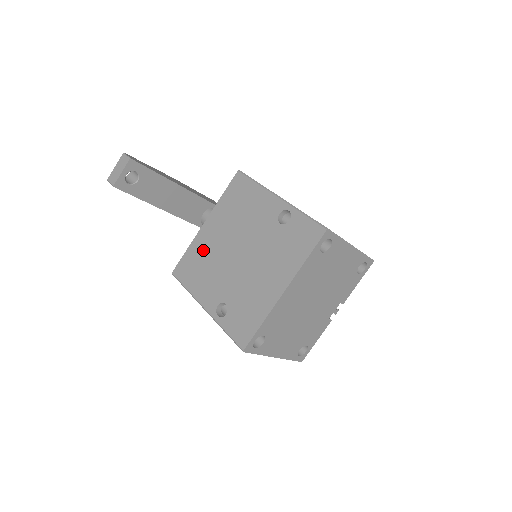
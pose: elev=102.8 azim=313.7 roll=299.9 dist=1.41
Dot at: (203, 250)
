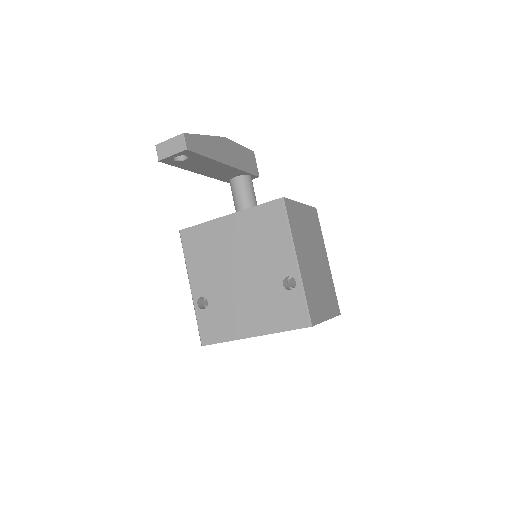
Dot at: (214, 239)
